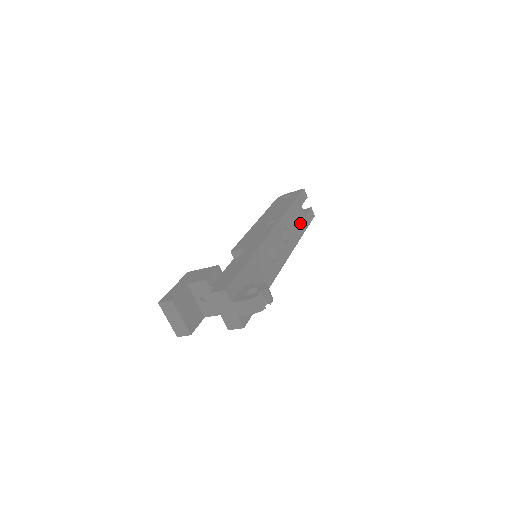
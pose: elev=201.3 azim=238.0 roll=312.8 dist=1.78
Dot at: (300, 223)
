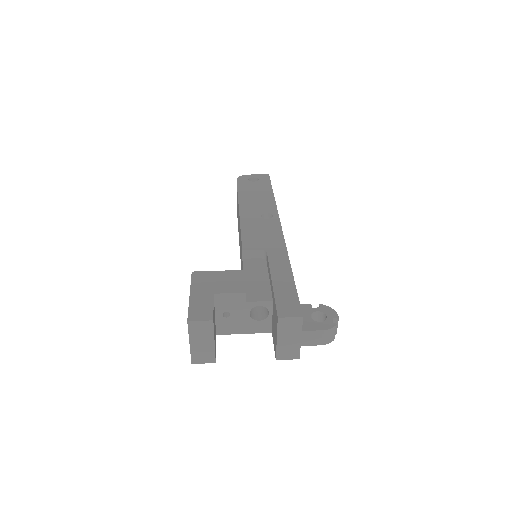
Dot at: occluded
